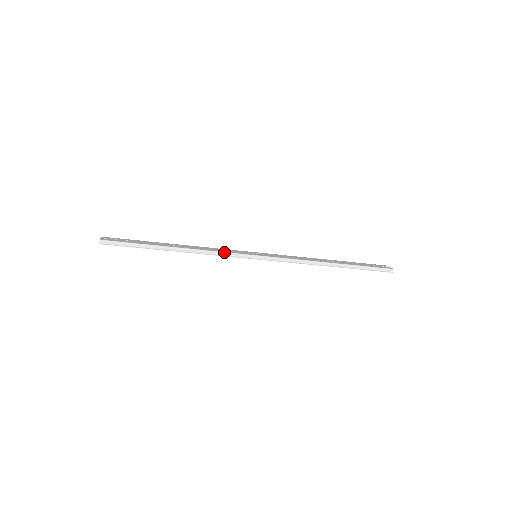
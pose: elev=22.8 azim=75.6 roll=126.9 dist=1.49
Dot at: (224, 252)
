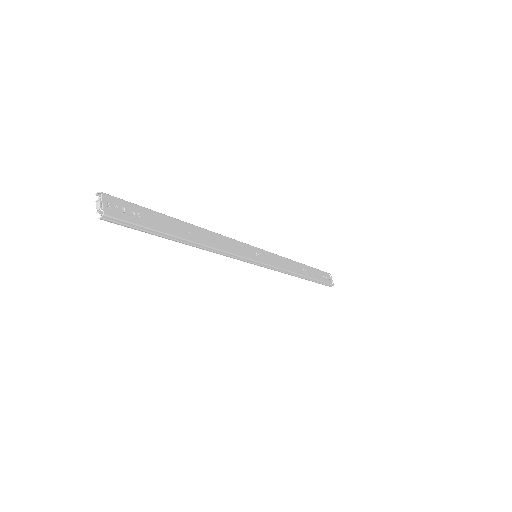
Dot at: (236, 255)
